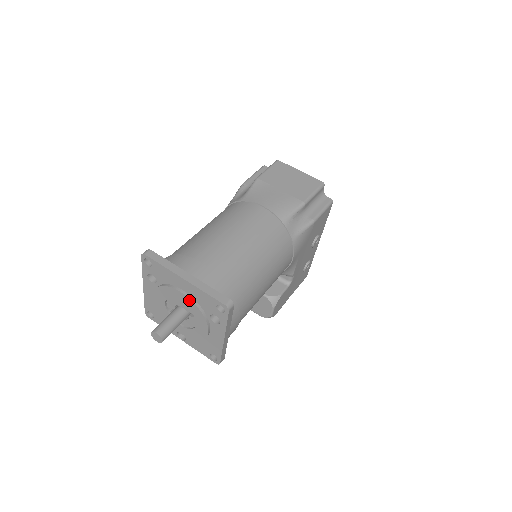
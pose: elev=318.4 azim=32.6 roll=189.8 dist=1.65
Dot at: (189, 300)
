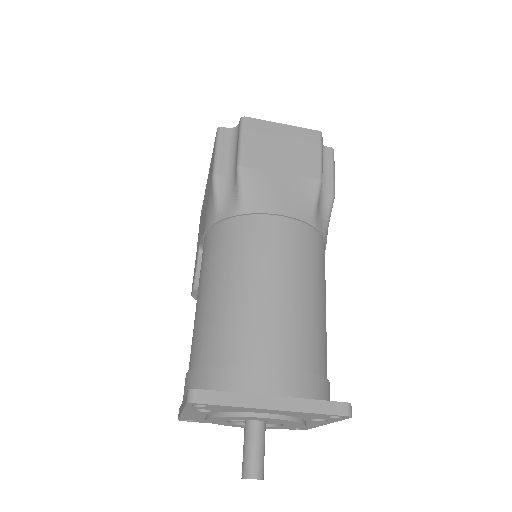
Dot at: (280, 420)
